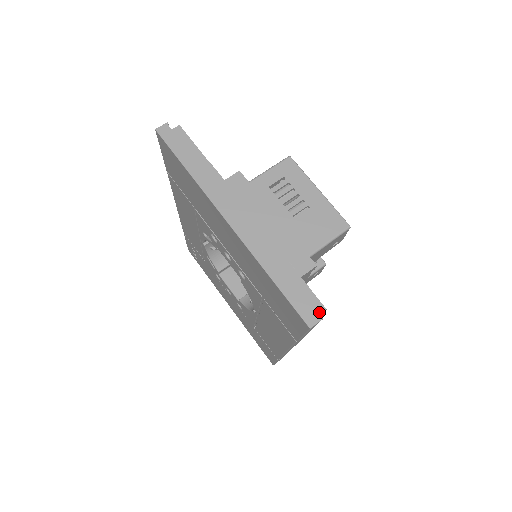
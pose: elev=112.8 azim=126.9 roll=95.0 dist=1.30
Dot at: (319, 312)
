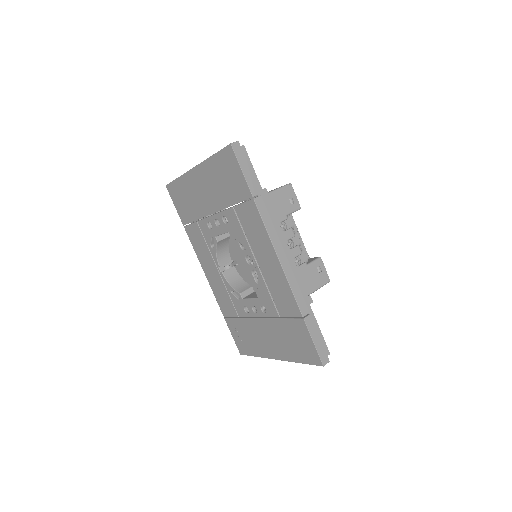
Dot at: (239, 146)
